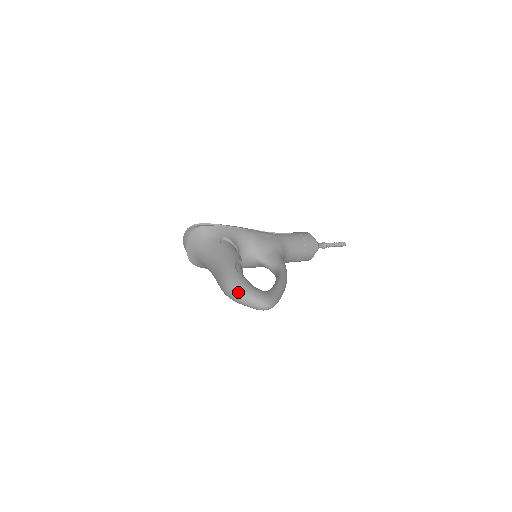
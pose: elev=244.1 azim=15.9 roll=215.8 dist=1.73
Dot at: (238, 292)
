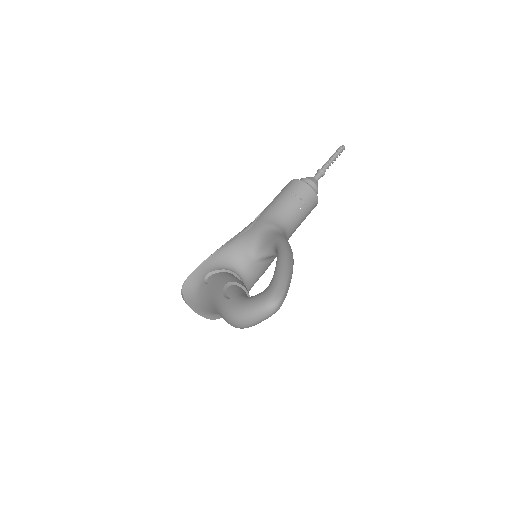
Dot at: (239, 319)
